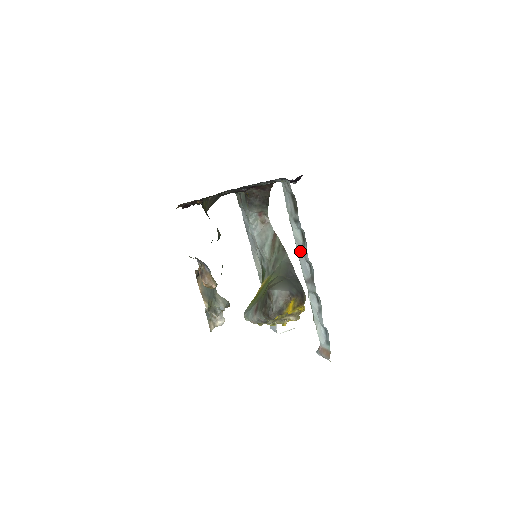
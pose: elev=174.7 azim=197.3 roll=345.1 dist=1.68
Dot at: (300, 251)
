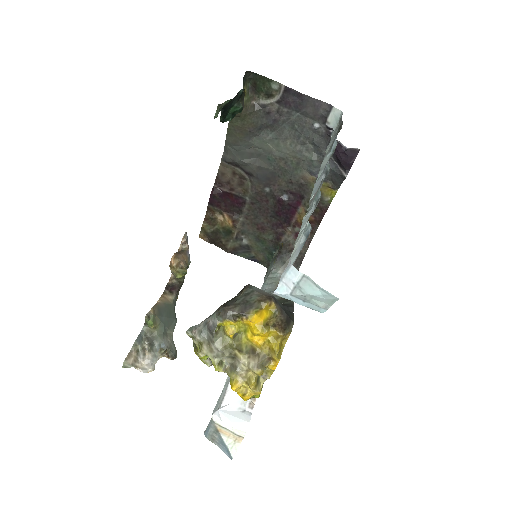
Dot at: (321, 173)
